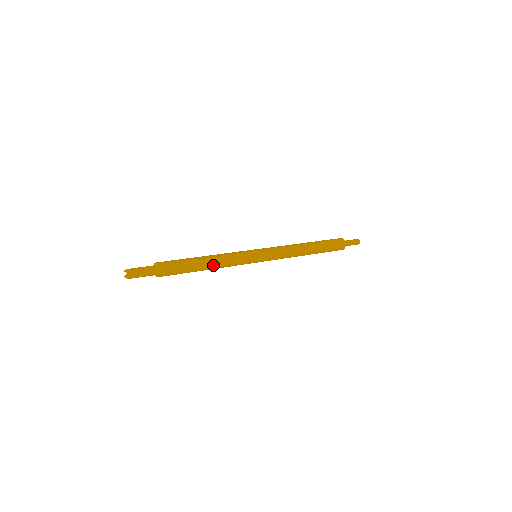
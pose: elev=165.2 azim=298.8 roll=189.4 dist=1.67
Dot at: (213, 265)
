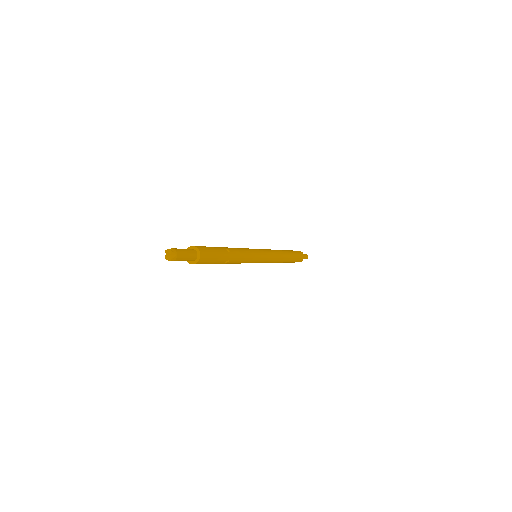
Dot at: (235, 259)
